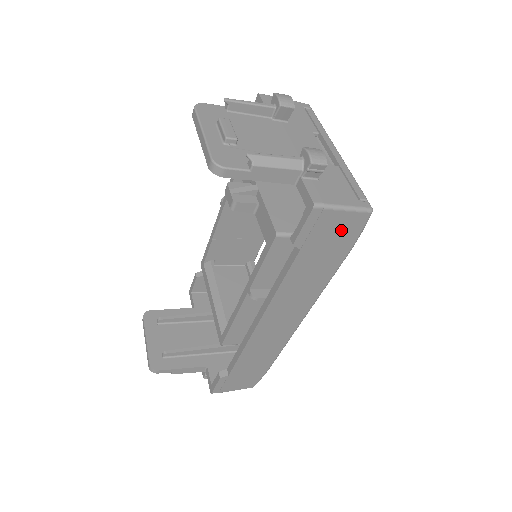
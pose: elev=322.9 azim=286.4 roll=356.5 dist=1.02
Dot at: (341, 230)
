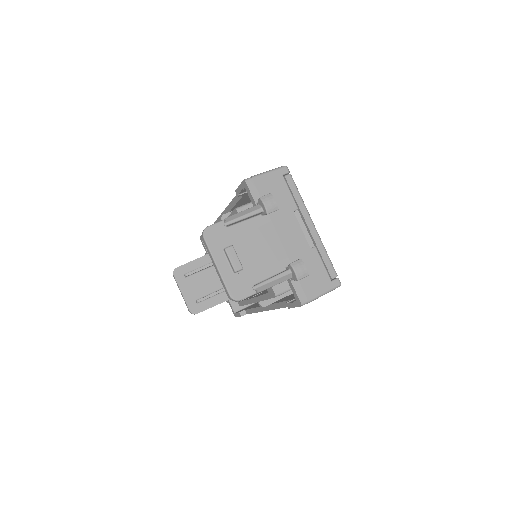
Dot at: occluded
